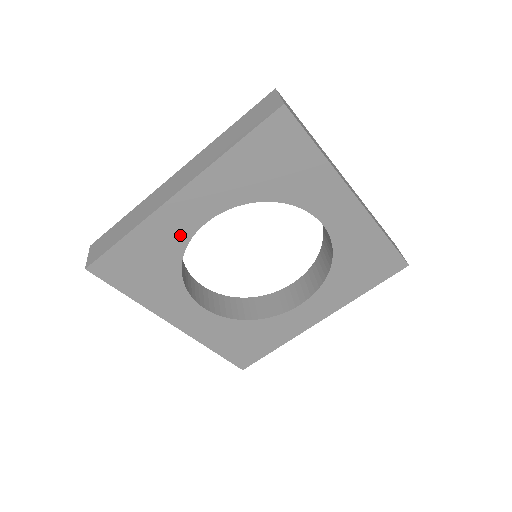
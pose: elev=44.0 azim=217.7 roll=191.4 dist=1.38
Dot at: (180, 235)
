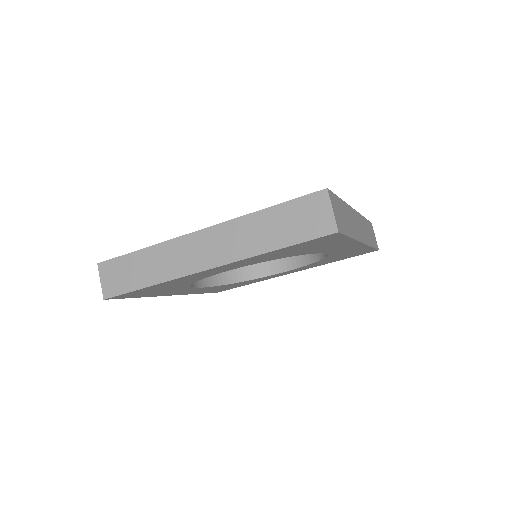
Dot at: (200, 277)
